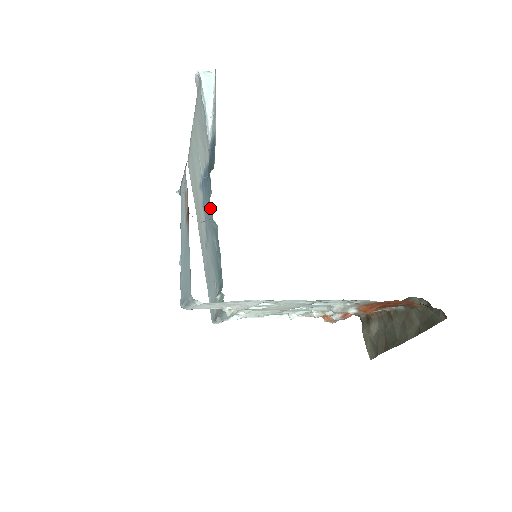
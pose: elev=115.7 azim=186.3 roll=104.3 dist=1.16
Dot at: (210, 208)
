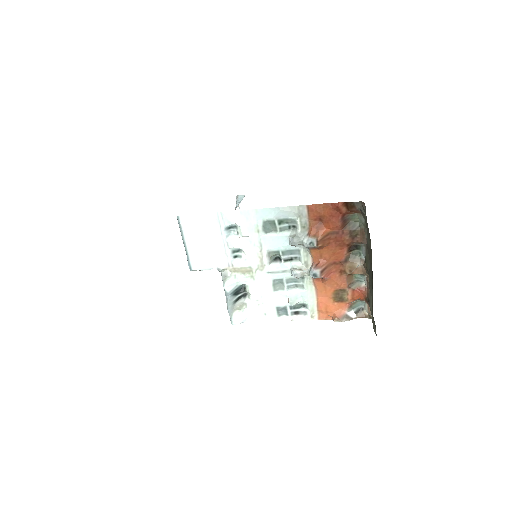
Dot at: occluded
